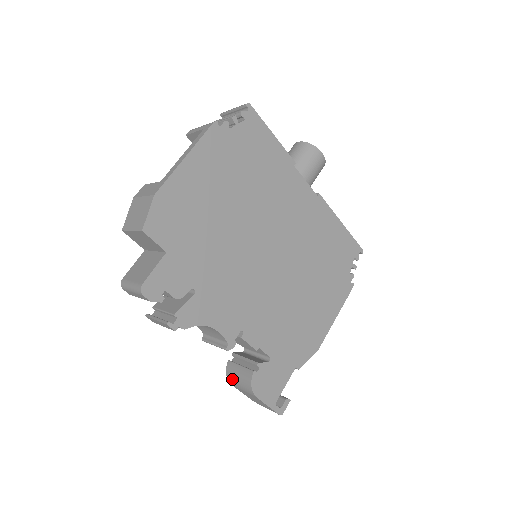
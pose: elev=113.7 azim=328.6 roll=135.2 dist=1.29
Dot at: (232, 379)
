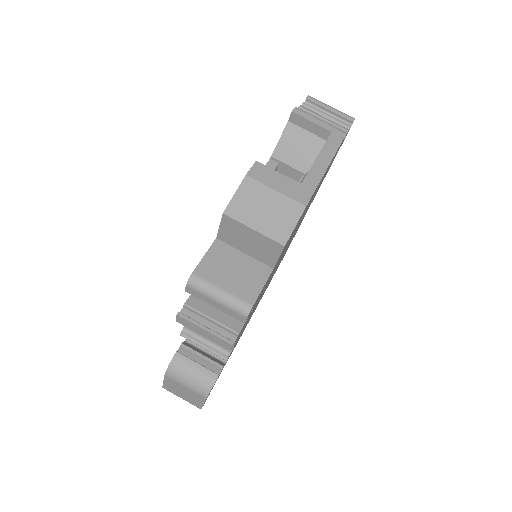
Dot at: (178, 373)
